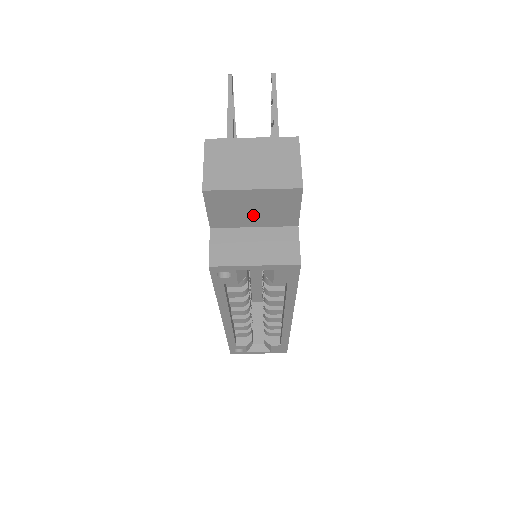
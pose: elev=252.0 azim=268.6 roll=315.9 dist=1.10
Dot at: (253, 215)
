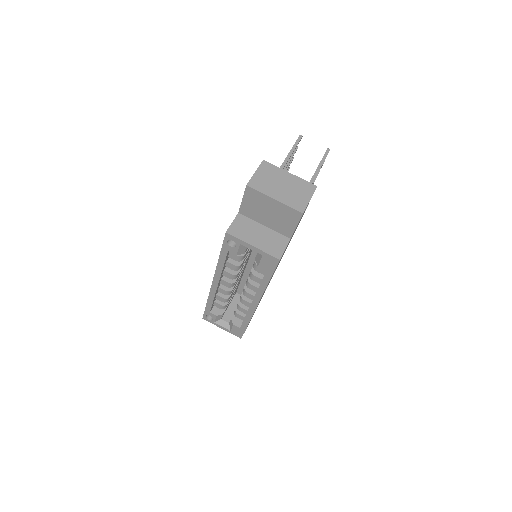
Dot at: (267, 217)
